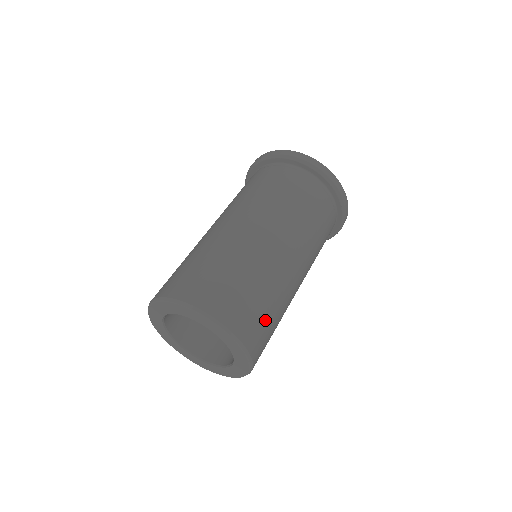
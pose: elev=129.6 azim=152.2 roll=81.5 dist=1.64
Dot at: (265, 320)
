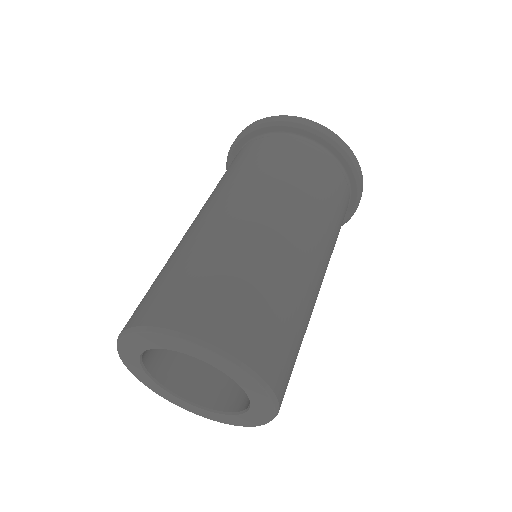
Dot at: (277, 327)
